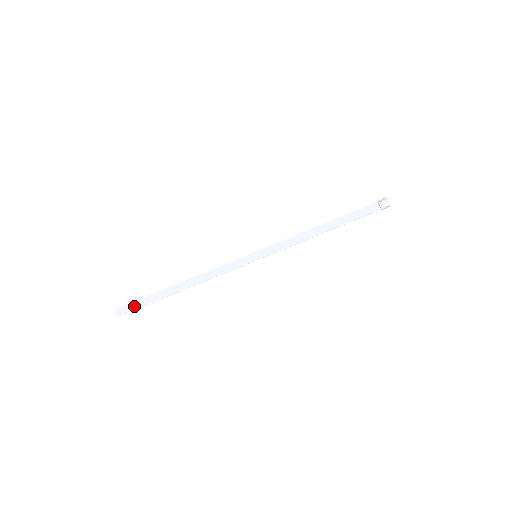
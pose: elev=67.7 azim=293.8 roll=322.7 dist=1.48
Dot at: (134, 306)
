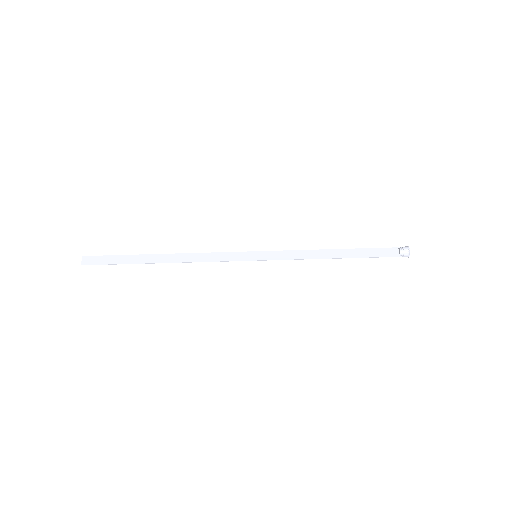
Dot at: (105, 260)
